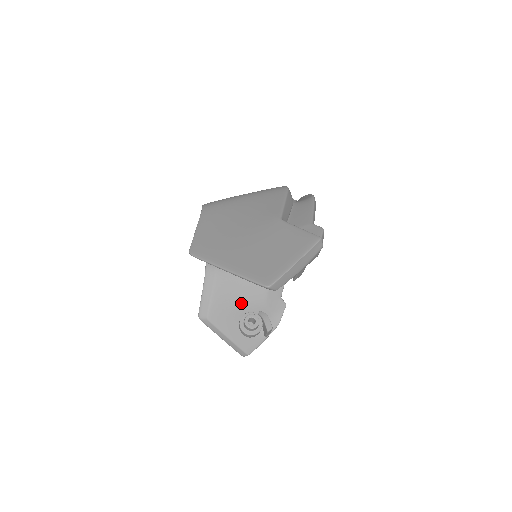
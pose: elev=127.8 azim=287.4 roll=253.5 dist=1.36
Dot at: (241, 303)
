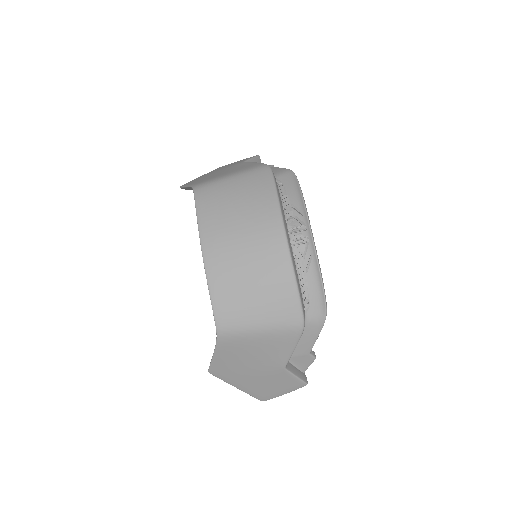
Dot at: occluded
